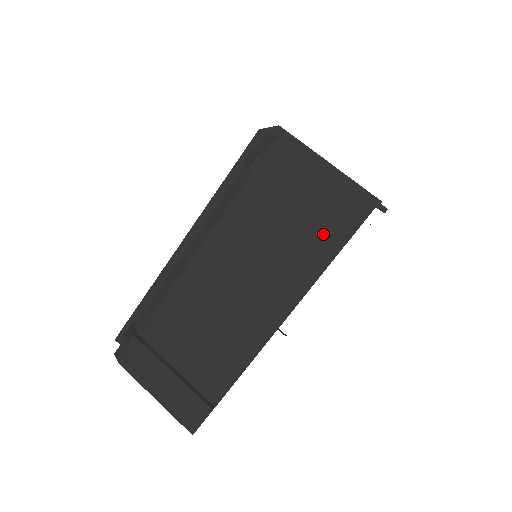
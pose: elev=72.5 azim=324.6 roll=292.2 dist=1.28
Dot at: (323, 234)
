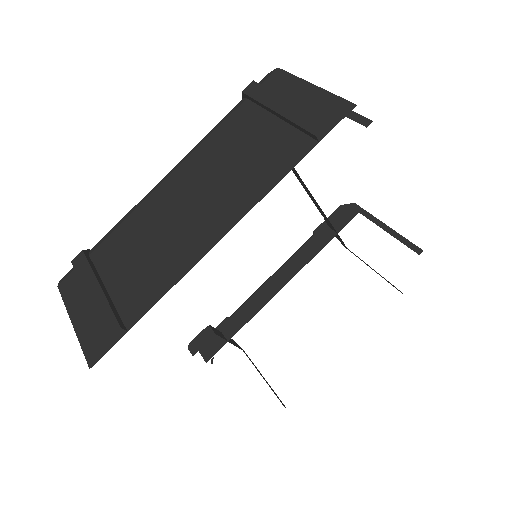
Dot at: (298, 137)
